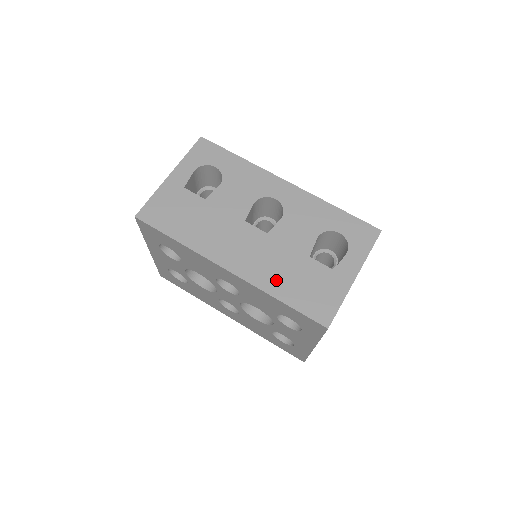
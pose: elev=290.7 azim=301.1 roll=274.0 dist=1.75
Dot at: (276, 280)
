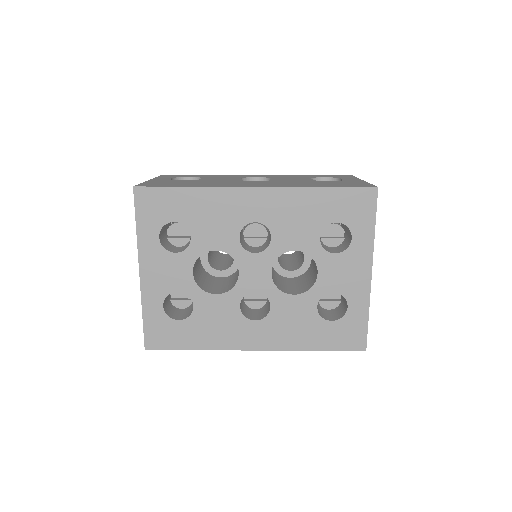
Dot at: (304, 185)
